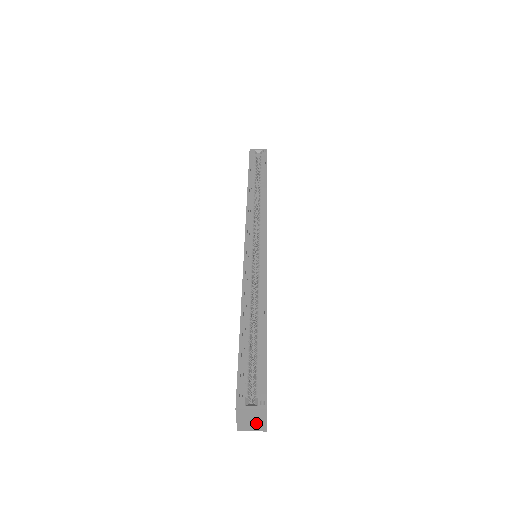
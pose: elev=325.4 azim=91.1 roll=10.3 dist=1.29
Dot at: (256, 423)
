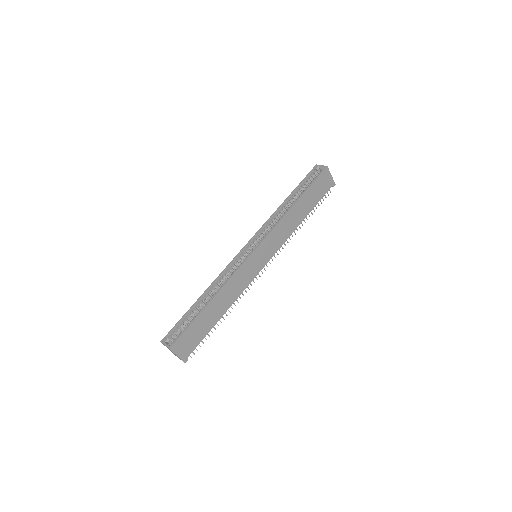
Dot at: (176, 355)
